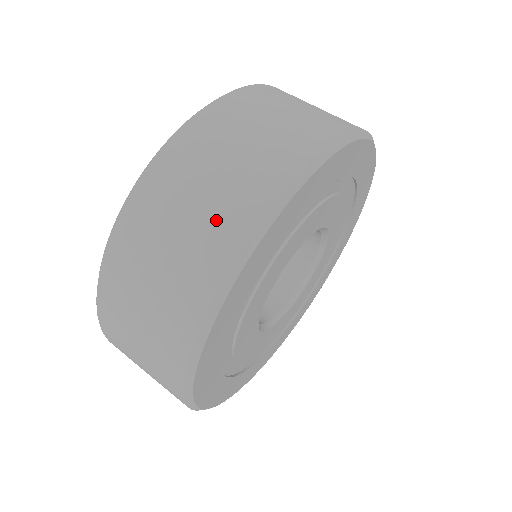
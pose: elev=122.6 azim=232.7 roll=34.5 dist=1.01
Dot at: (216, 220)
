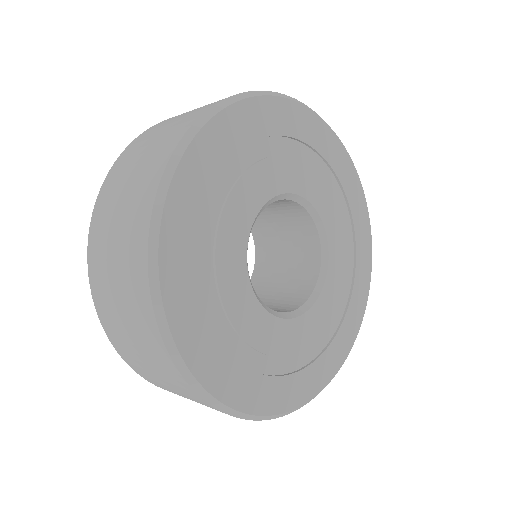
Dot at: (156, 151)
